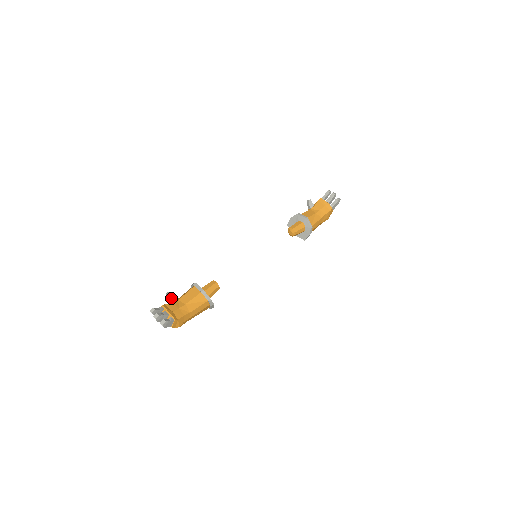
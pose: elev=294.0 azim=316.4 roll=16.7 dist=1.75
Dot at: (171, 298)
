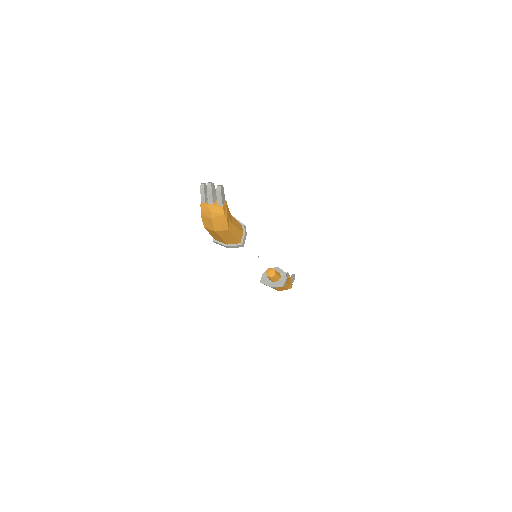
Dot at: occluded
